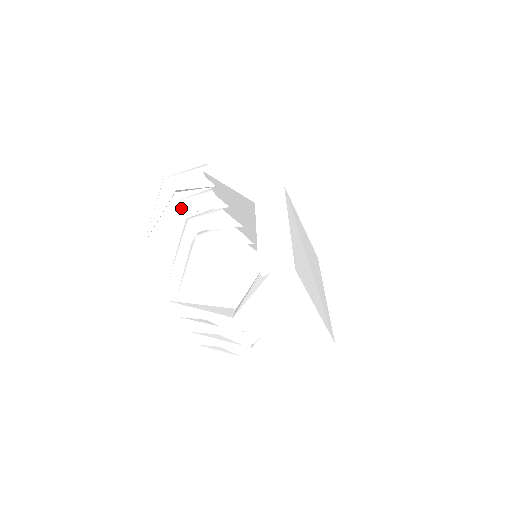
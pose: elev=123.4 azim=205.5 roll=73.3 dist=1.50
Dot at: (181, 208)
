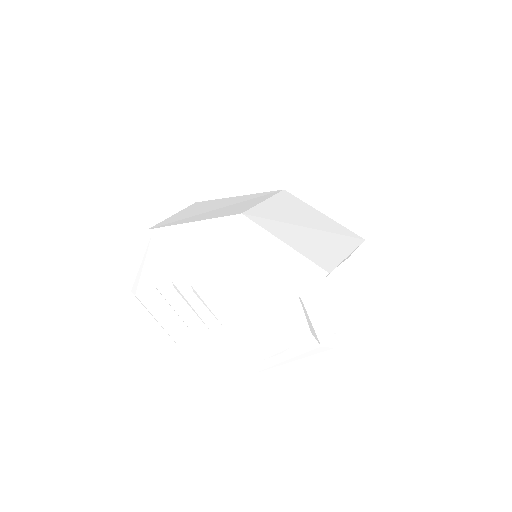
Dot at: (164, 288)
